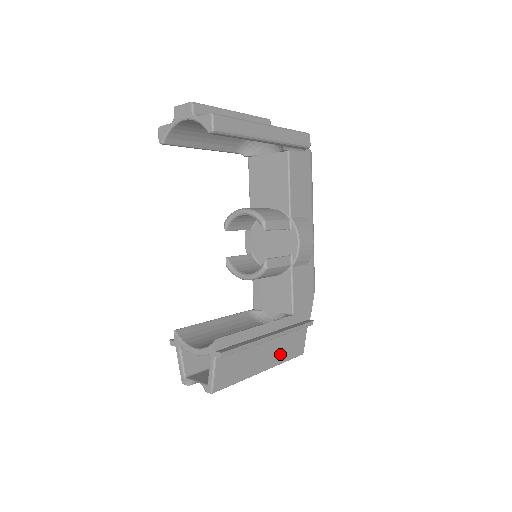
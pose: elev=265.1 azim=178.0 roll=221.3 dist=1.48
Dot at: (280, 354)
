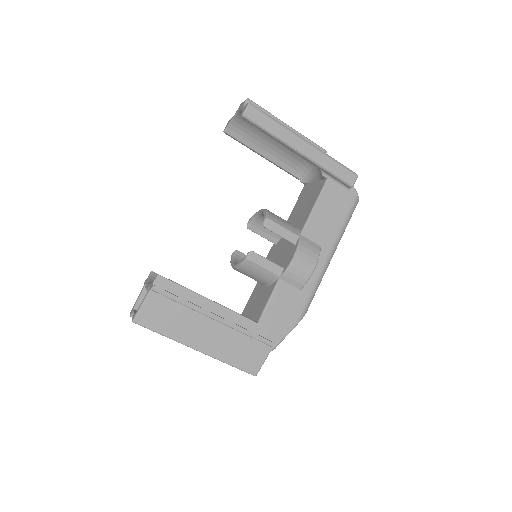
Dot at: (225, 350)
